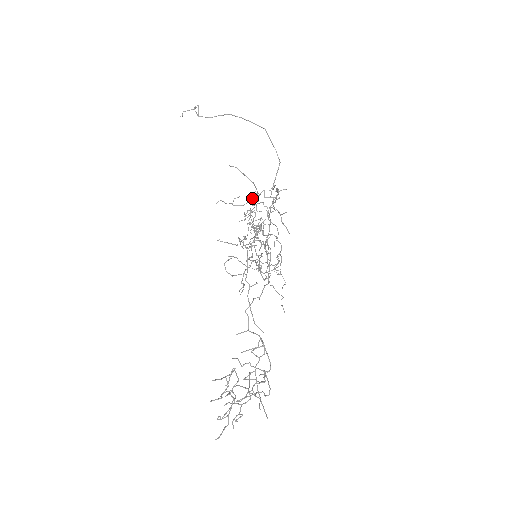
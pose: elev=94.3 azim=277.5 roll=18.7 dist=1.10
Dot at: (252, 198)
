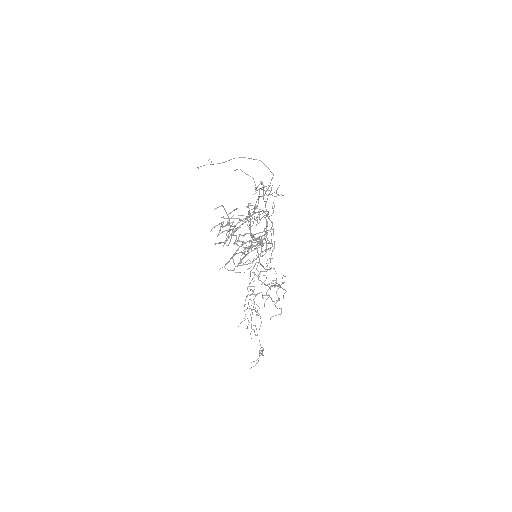
Dot at: occluded
